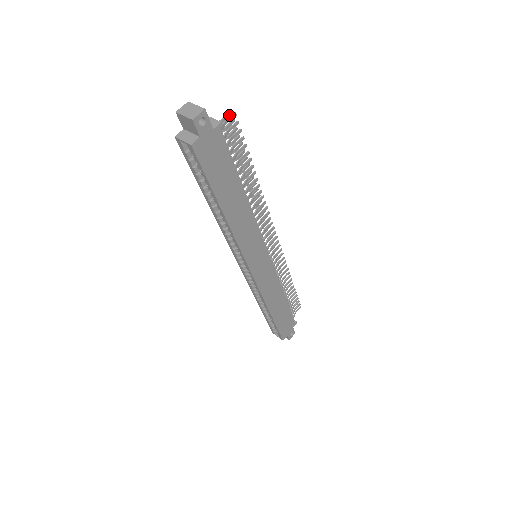
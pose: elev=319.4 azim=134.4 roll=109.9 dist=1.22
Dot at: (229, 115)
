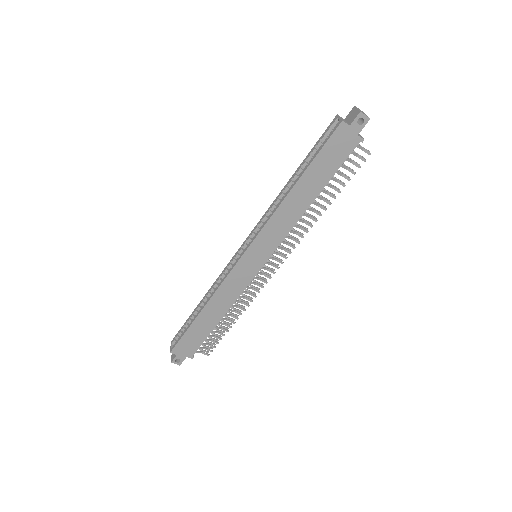
Dot at: (366, 151)
